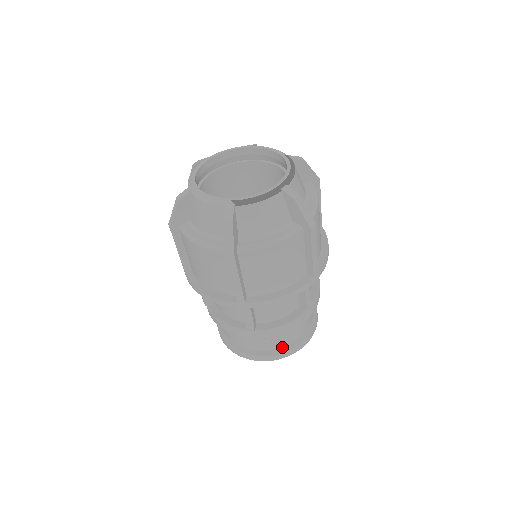
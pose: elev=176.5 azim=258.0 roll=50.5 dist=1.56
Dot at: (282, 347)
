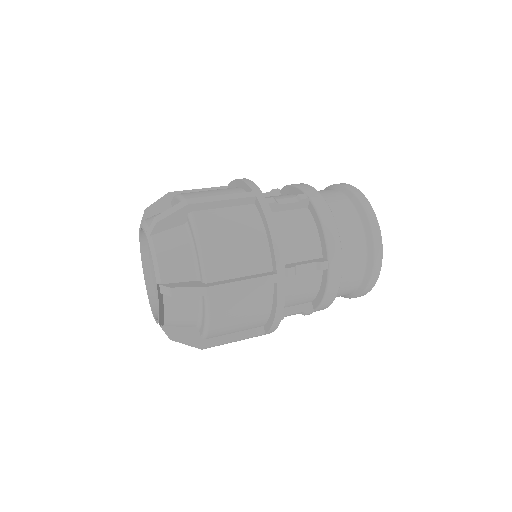
Dot at: occluded
